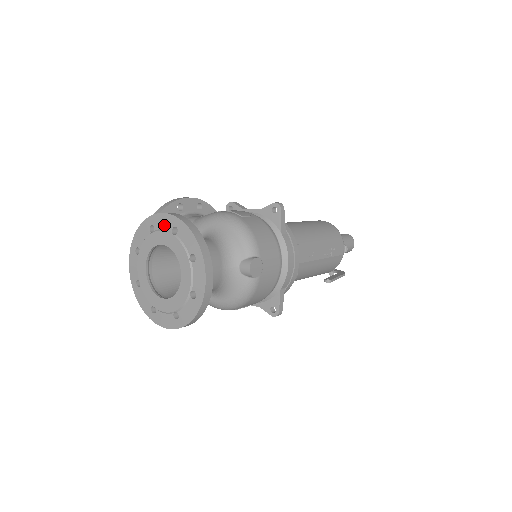
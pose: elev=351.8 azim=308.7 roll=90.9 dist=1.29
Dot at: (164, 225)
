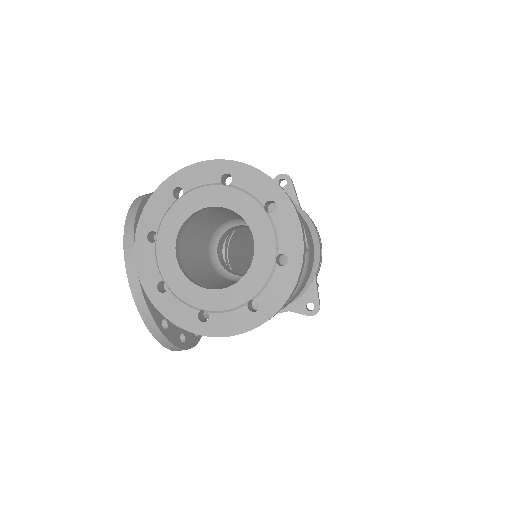
Dot at: (203, 179)
